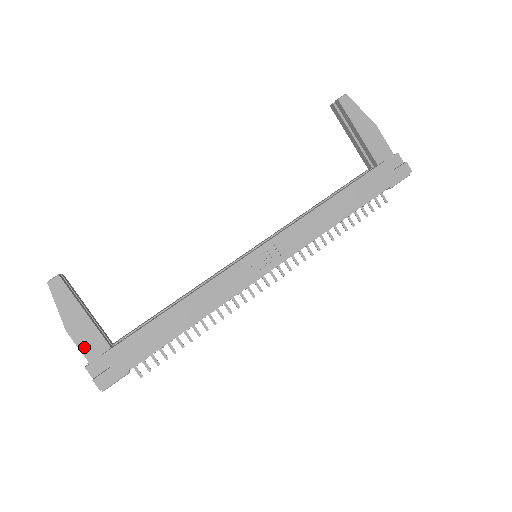
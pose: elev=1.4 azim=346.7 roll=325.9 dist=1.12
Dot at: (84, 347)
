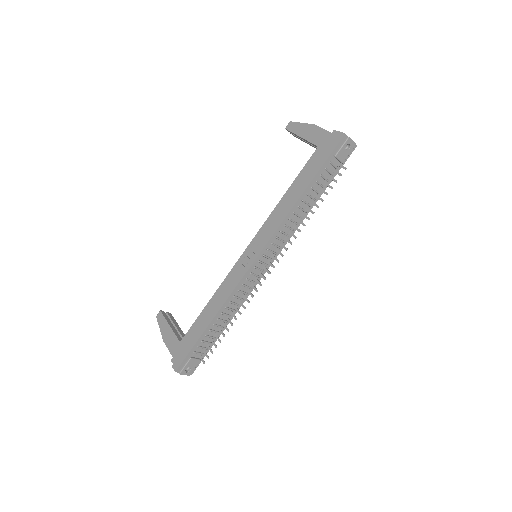
Dot at: (170, 348)
